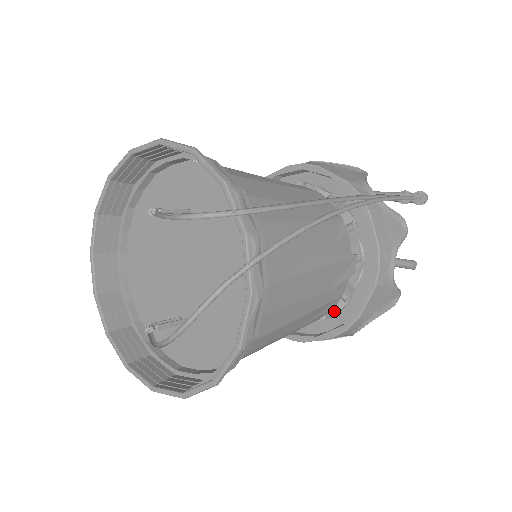
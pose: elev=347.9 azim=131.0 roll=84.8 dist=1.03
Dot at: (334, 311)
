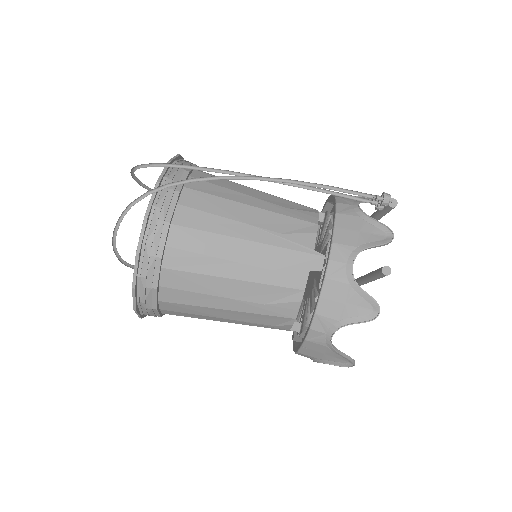
Dot at: (310, 313)
